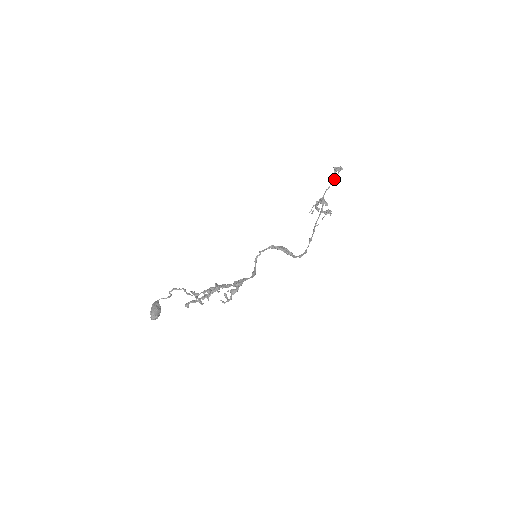
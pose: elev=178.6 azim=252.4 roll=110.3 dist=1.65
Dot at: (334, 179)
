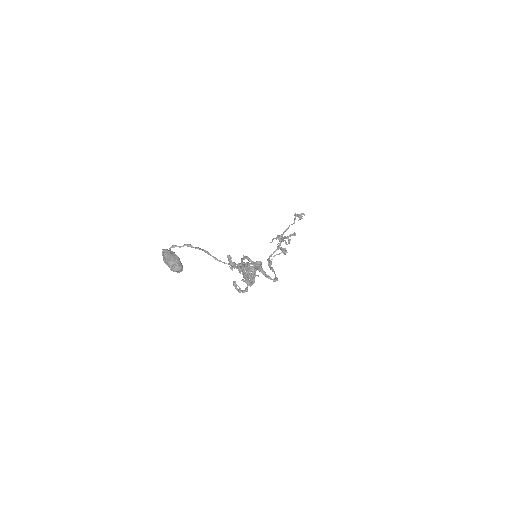
Dot at: (293, 223)
